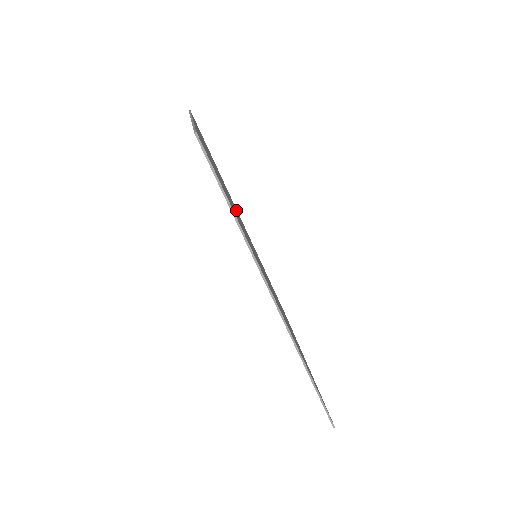
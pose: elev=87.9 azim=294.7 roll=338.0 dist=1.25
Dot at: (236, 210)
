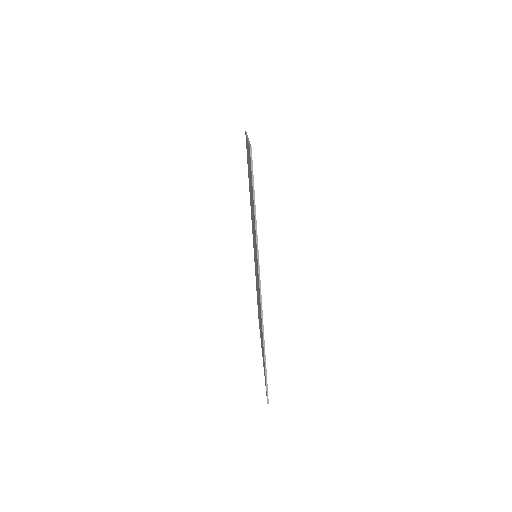
Dot at: occluded
